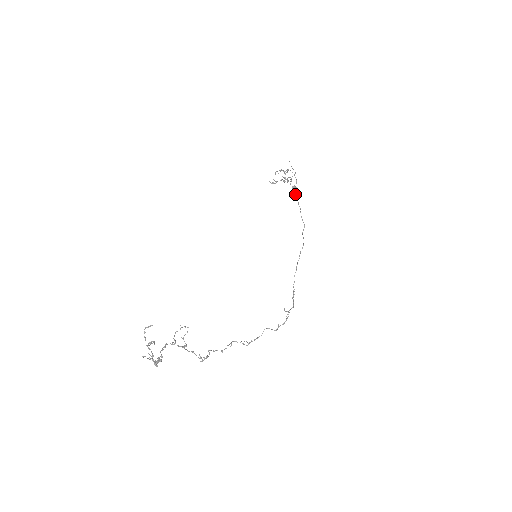
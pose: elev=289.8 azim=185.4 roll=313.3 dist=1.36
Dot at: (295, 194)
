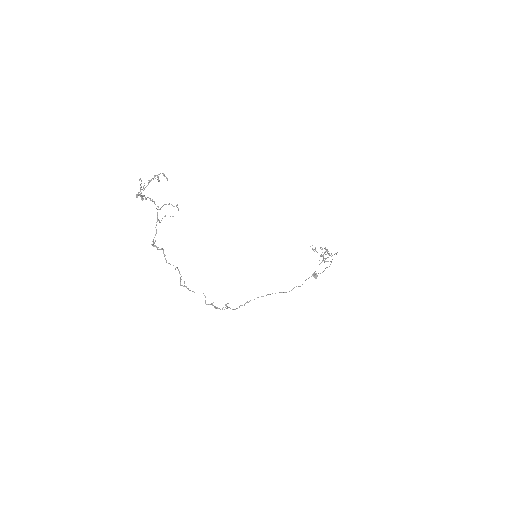
Dot at: occluded
